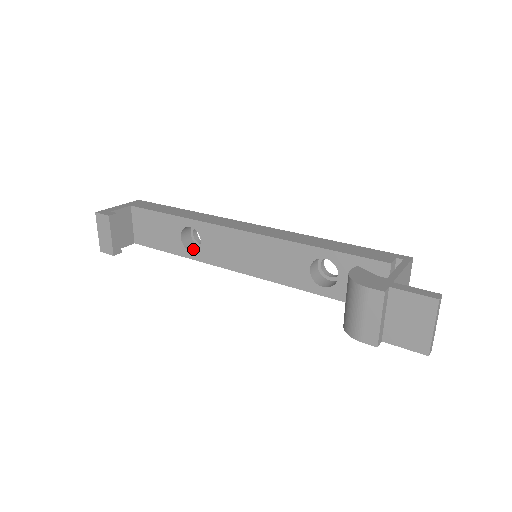
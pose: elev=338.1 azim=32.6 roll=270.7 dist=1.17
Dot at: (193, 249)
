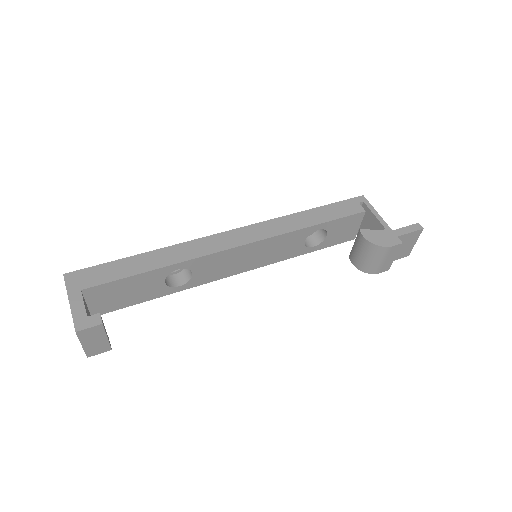
Dot at: (176, 282)
